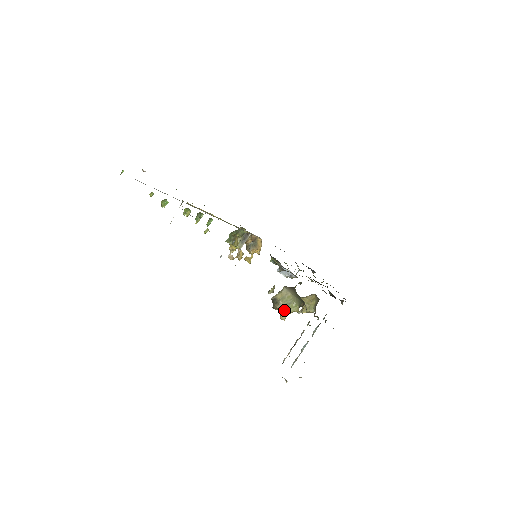
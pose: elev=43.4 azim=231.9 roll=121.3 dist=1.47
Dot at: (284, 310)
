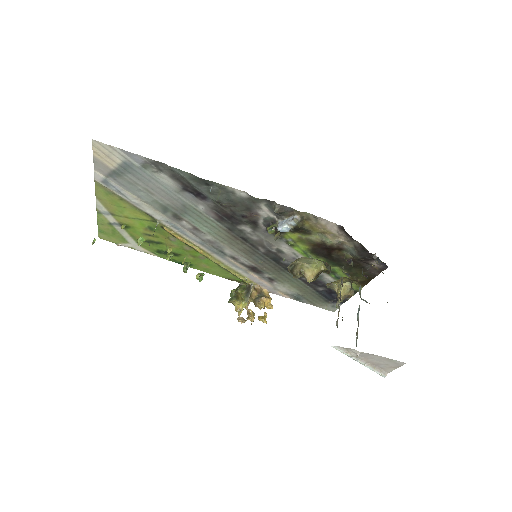
Dot at: (307, 269)
